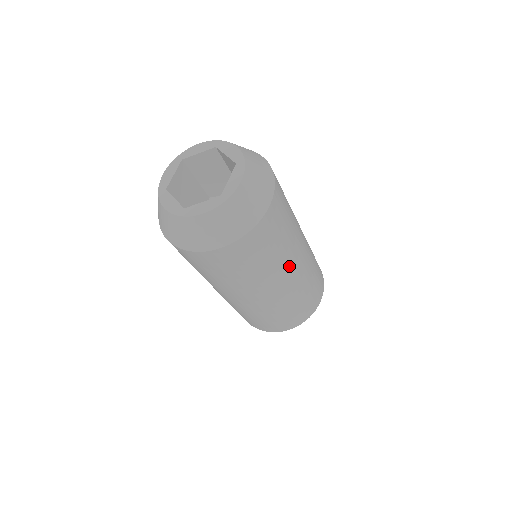
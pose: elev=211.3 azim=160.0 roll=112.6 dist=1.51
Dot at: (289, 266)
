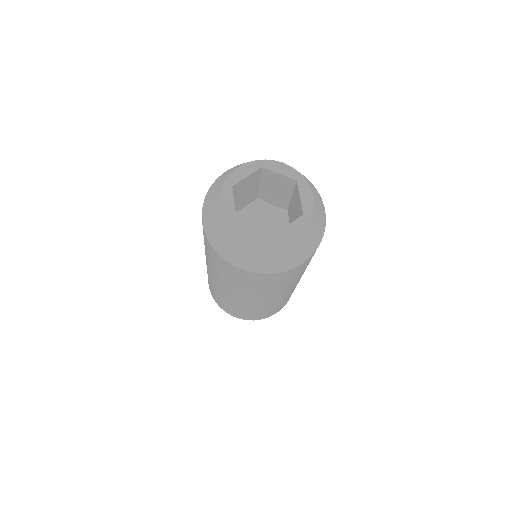
Dot at: occluded
